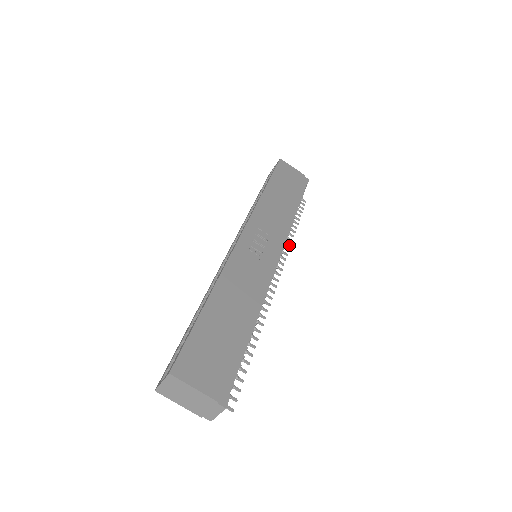
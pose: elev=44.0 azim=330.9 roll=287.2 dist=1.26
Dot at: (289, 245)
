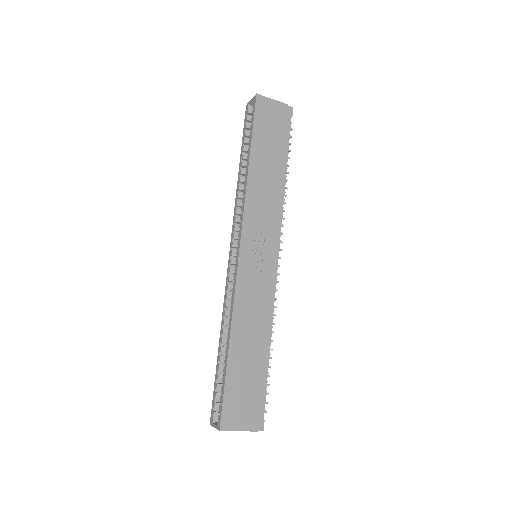
Dot at: (283, 211)
